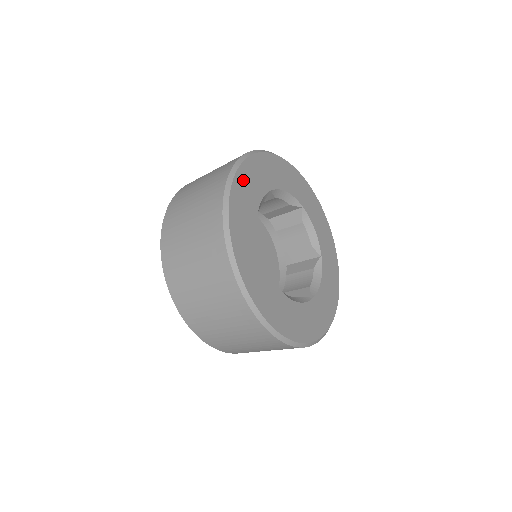
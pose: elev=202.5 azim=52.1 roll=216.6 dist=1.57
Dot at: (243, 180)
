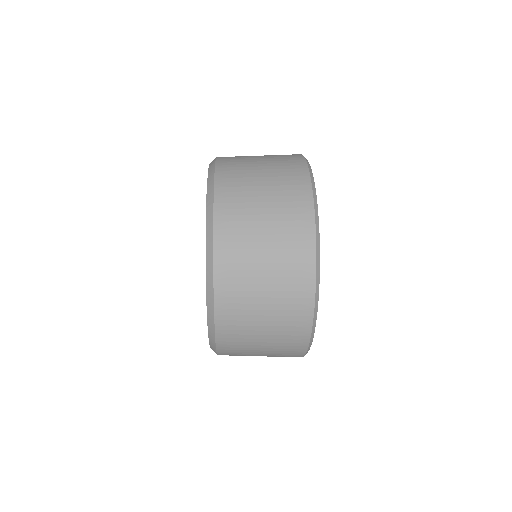
Dot at: occluded
